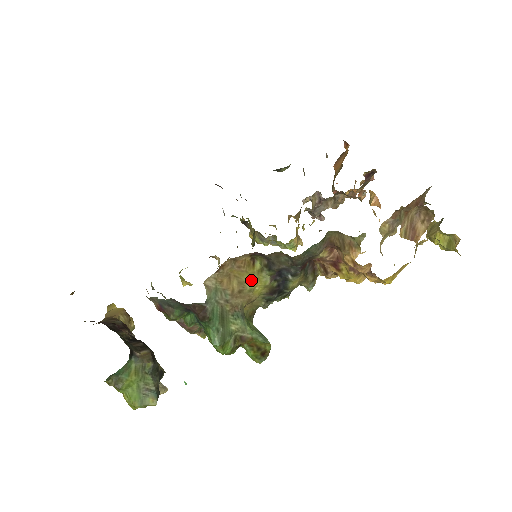
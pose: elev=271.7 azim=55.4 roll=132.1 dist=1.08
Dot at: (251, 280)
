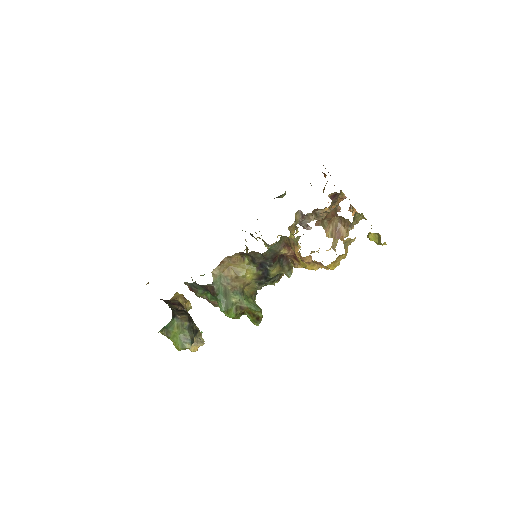
Dot at: (243, 270)
